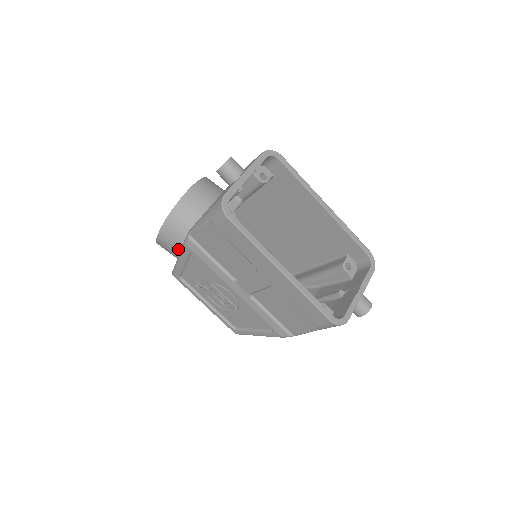
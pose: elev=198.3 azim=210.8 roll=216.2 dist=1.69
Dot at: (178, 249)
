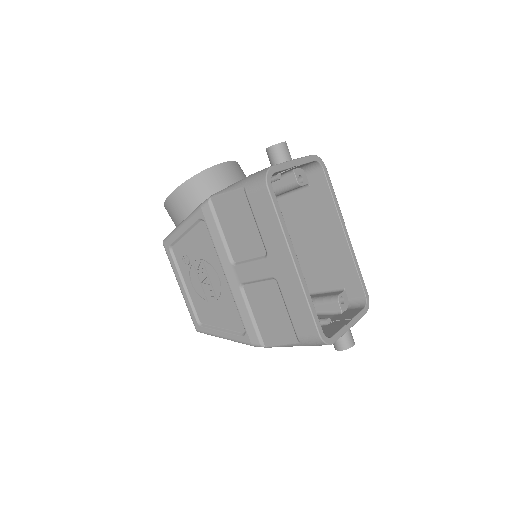
Dot at: (187, 213)
